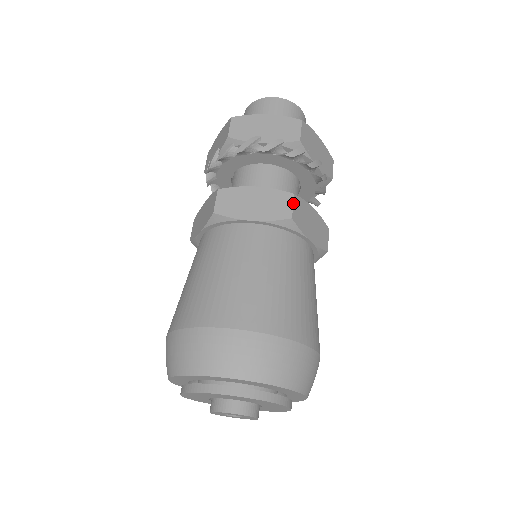
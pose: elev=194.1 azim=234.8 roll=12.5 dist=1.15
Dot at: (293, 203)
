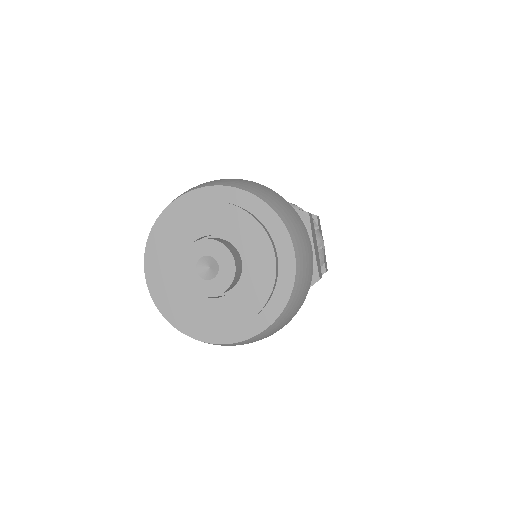
Dot at: (310, 213)
